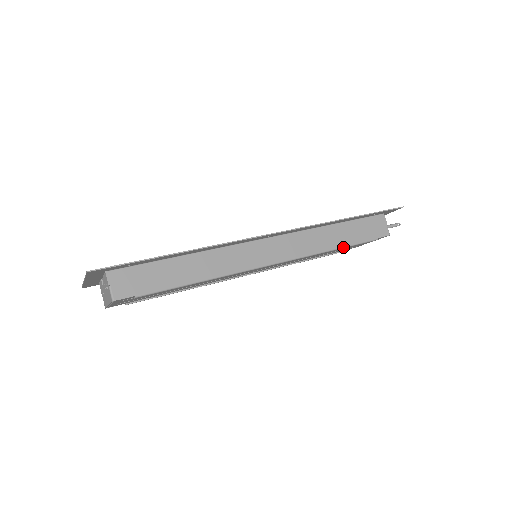
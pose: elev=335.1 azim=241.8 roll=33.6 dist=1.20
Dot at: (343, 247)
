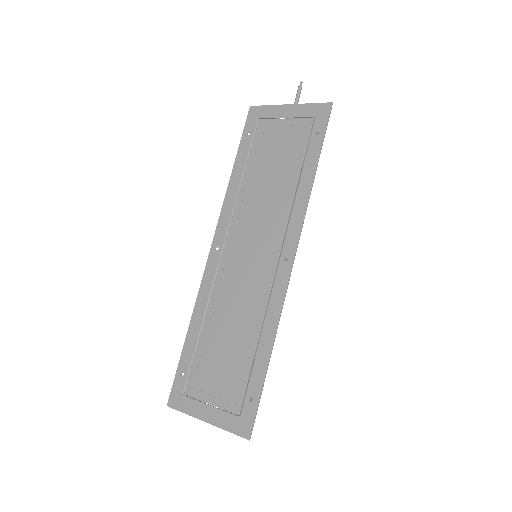
Dot at: occluded
